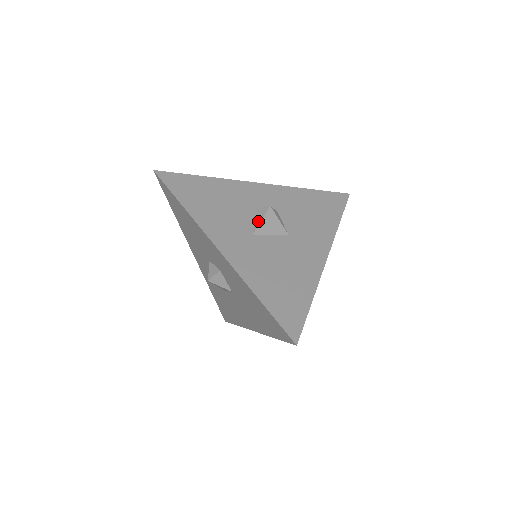
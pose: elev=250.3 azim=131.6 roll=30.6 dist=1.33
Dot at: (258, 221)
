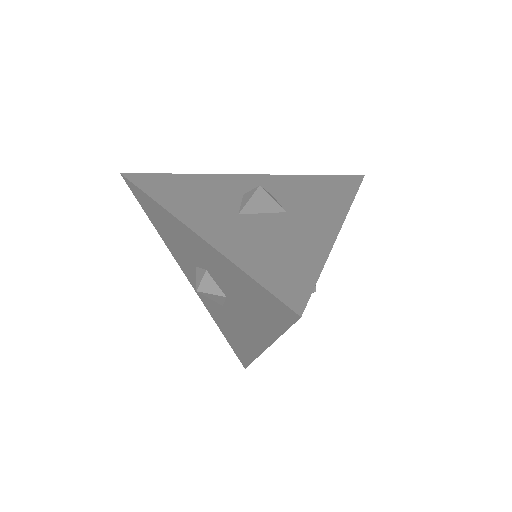
Dot at: (245, 202)
